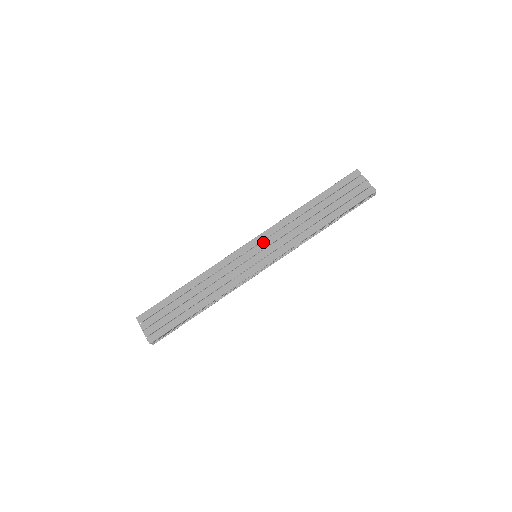
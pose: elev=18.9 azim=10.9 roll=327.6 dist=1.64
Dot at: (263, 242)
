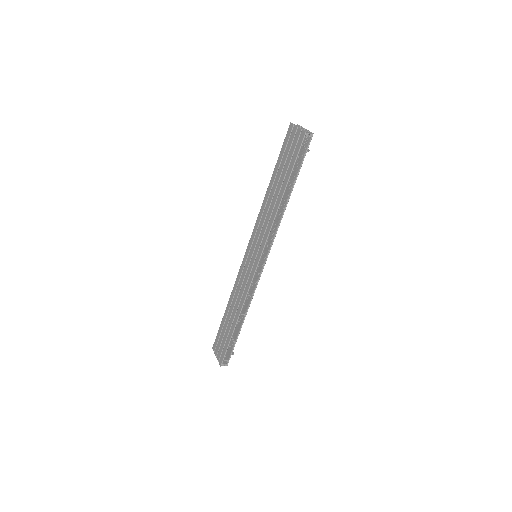
Dot at: (254, 241)
